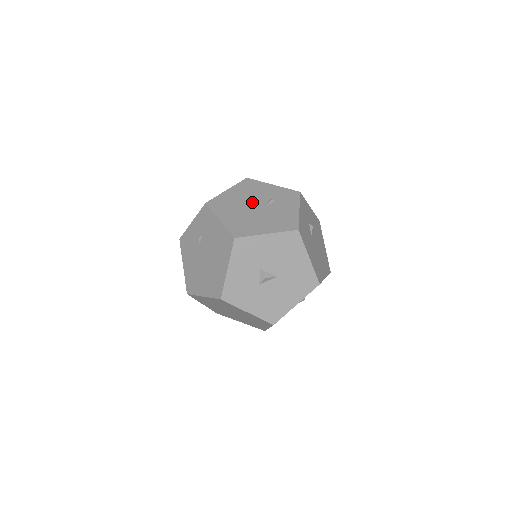
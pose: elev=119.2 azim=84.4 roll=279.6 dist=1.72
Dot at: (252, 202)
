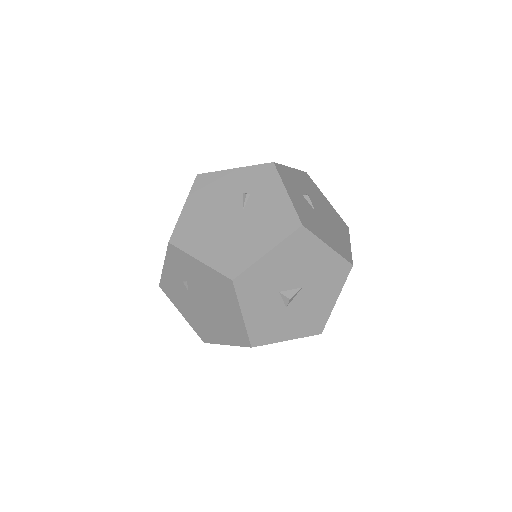
Dot at: (224, 211)
